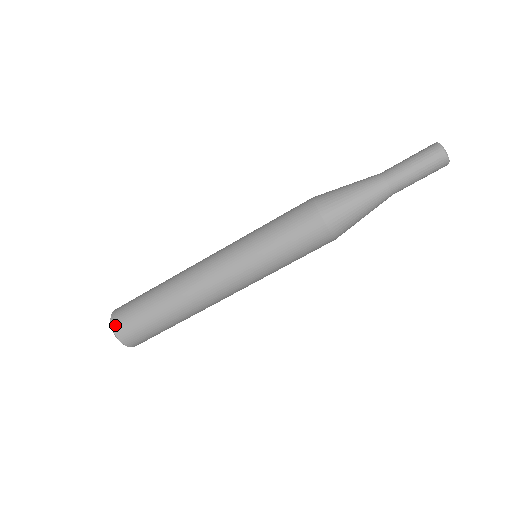
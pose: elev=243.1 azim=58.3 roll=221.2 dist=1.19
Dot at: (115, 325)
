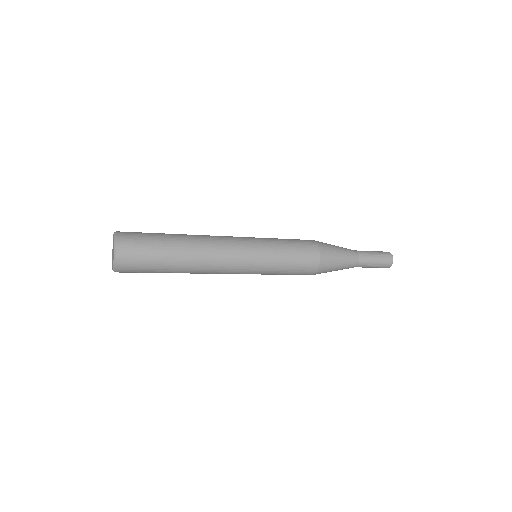
Dot at: (120, 261)
